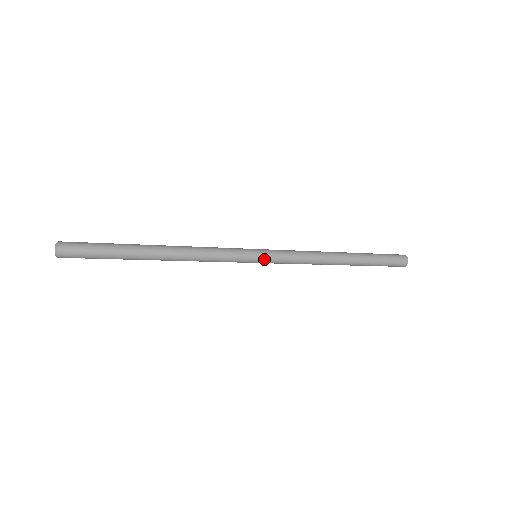
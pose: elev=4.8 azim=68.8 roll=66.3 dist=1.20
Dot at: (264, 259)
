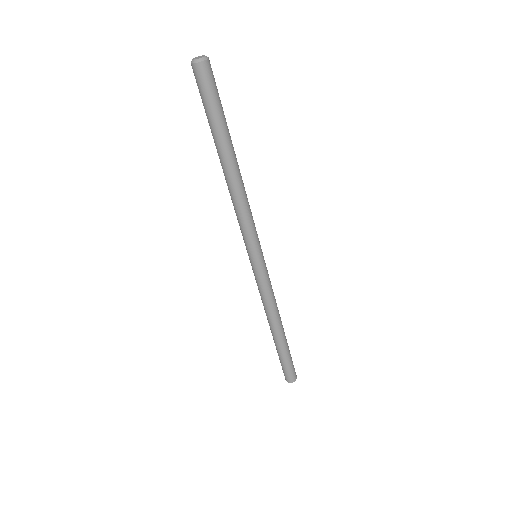
Dot at: (261, 264)
